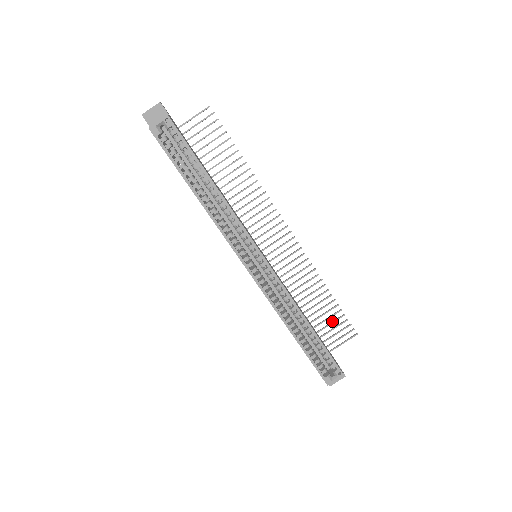
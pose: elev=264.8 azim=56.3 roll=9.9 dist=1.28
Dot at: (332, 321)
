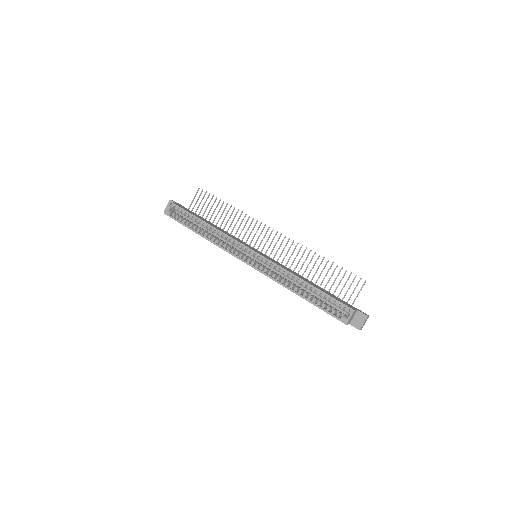
Dot at: (340, 280)
